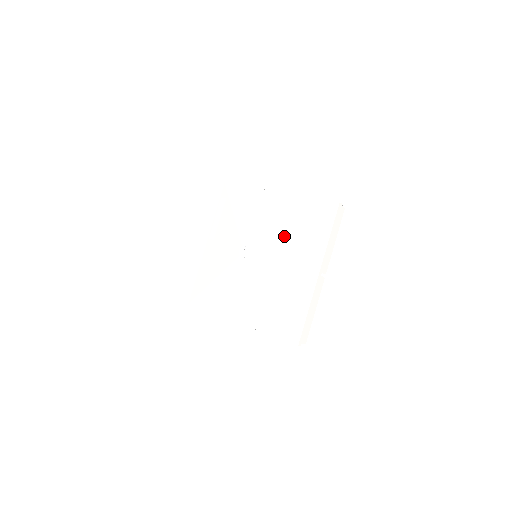
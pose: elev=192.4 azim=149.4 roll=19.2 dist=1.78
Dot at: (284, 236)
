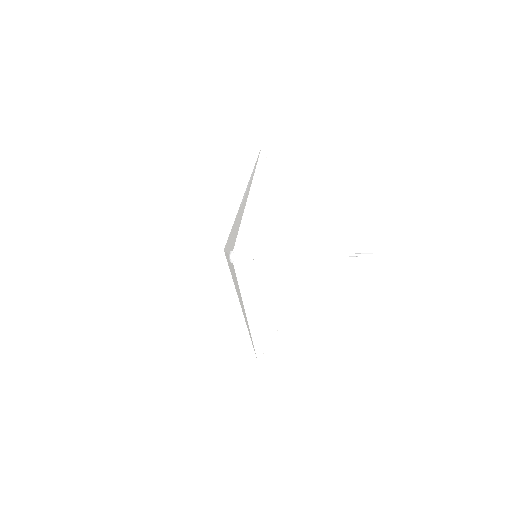
Dot at: (262, 266)
